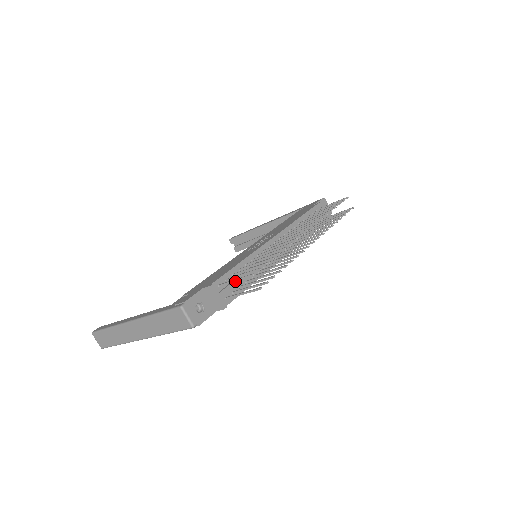
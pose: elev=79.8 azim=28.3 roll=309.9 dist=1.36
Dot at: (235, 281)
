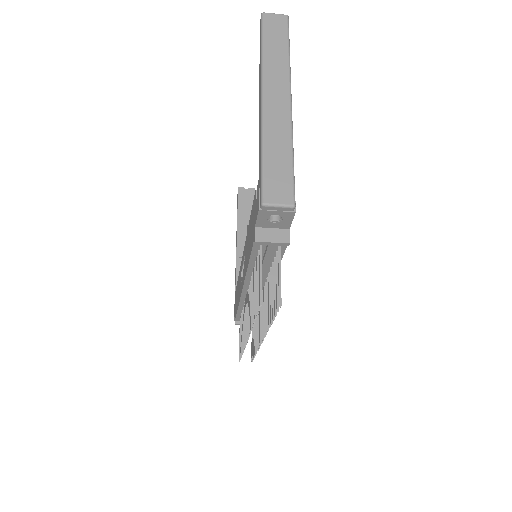
Dot at: occluded
